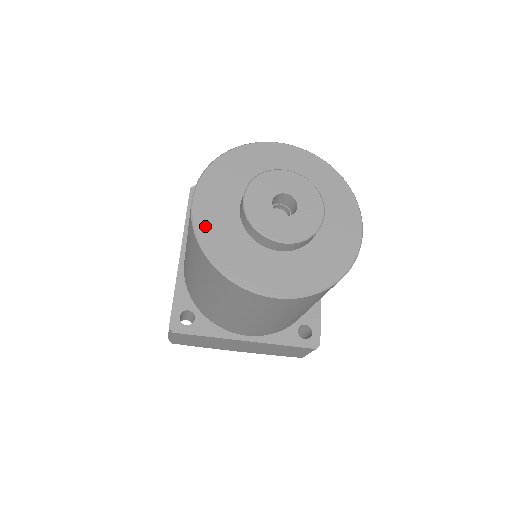
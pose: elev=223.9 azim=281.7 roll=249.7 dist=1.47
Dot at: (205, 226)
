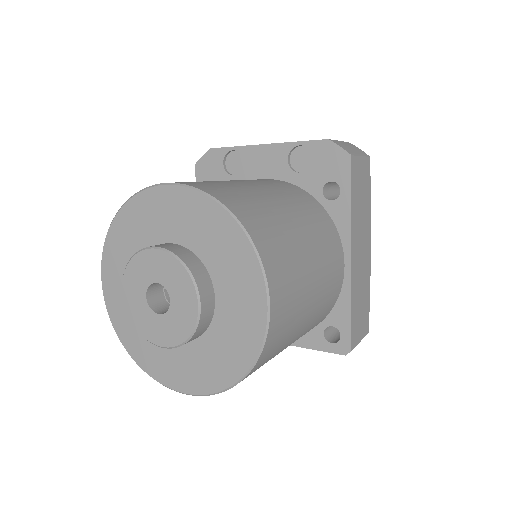
Dot at: (115, 313)
